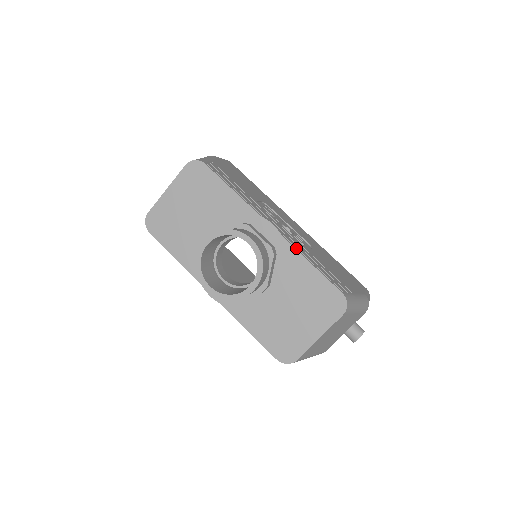
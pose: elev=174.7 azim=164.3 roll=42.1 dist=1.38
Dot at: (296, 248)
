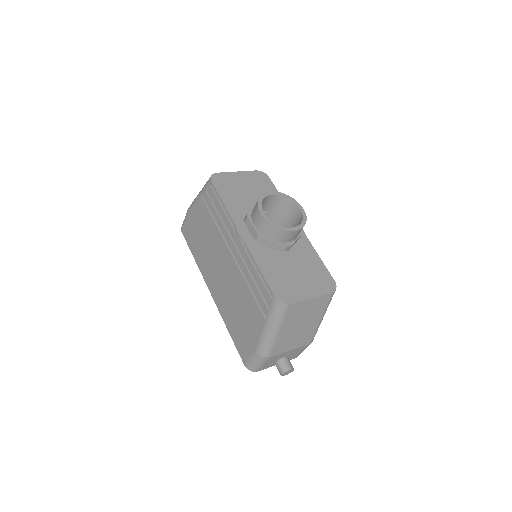
Dot at: occluded
